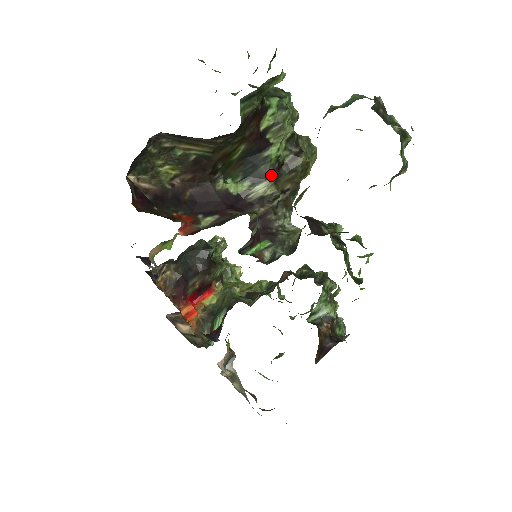
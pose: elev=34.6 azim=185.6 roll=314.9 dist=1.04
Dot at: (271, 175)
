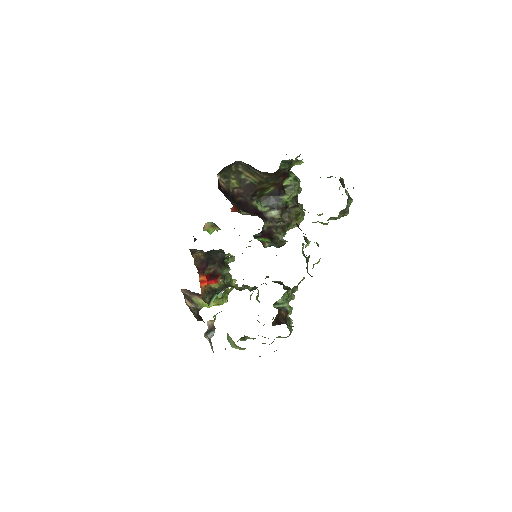
Dot at: (281, 209)
